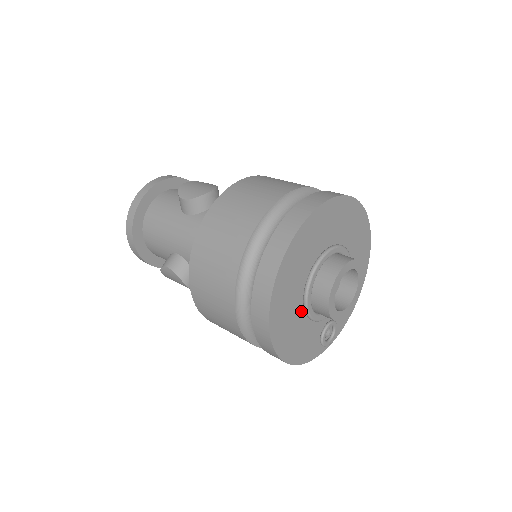
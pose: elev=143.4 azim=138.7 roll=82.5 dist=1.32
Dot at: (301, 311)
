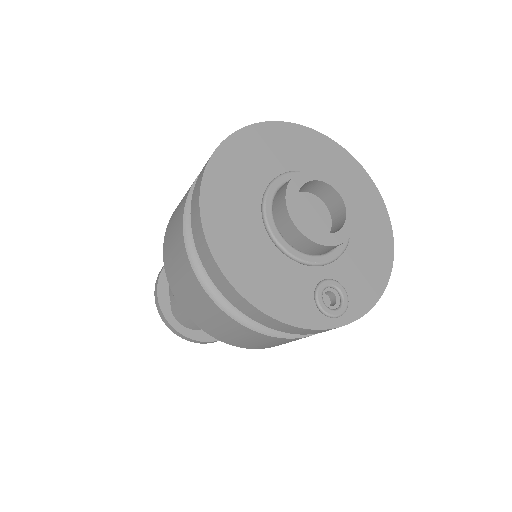
Dot at: (262, 234)
